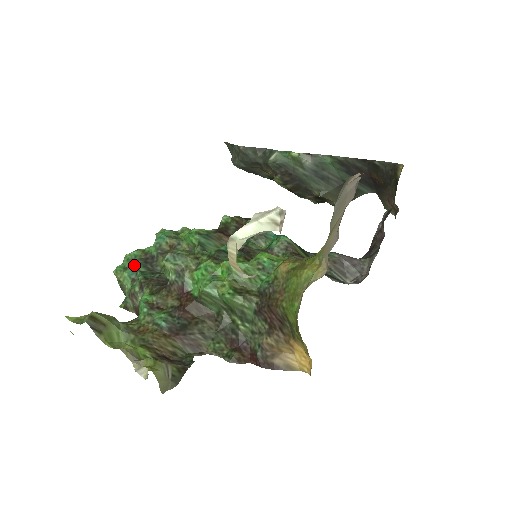
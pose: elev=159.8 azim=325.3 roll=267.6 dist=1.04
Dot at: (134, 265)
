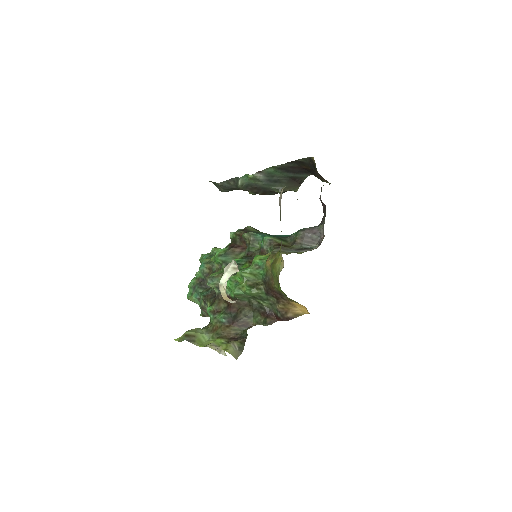
Dot at: (195, 290)
